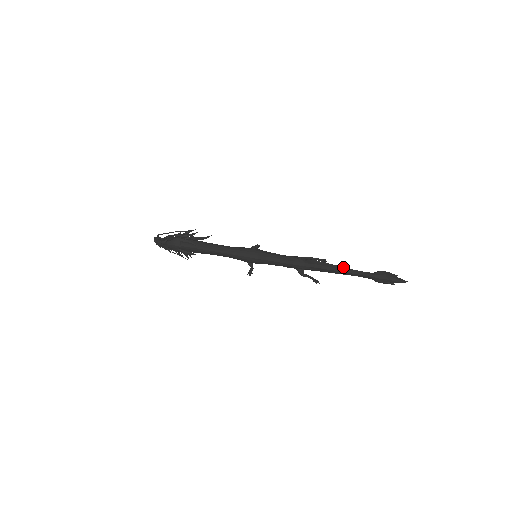
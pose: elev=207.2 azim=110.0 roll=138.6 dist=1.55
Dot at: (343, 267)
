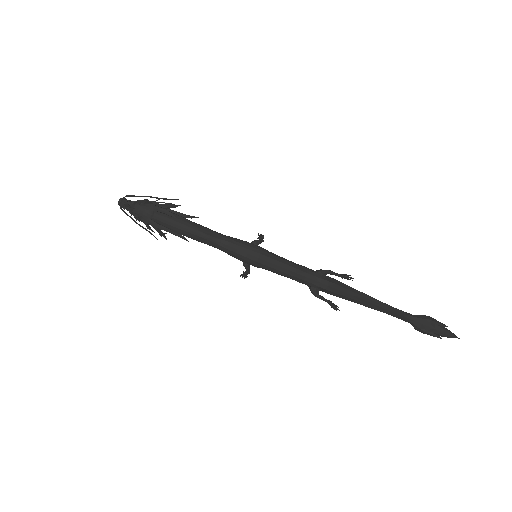
Dot at: occluded
